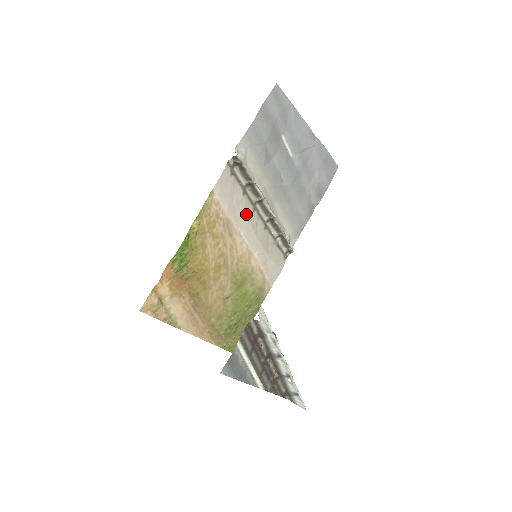
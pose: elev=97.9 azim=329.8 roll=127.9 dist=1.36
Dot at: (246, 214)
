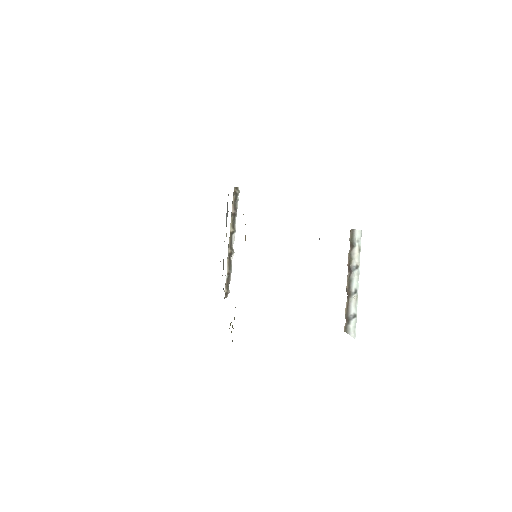
Dot at: occluded
